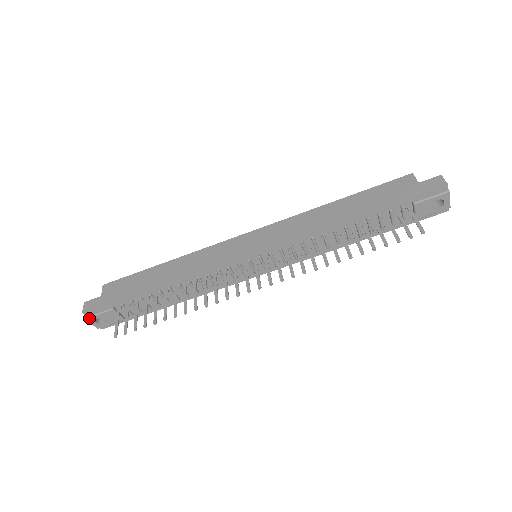
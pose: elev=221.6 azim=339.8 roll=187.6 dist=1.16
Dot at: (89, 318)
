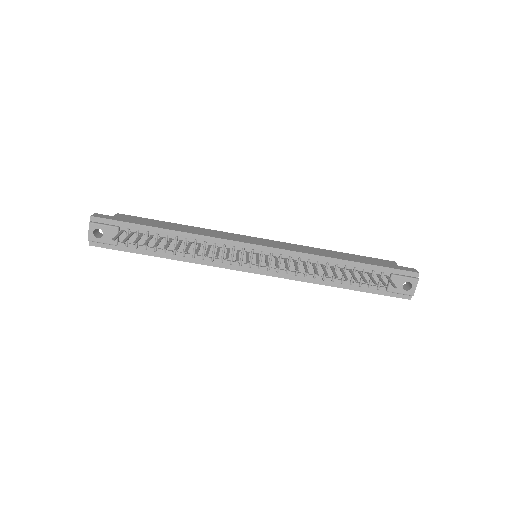
Dot at: (92, 224)
